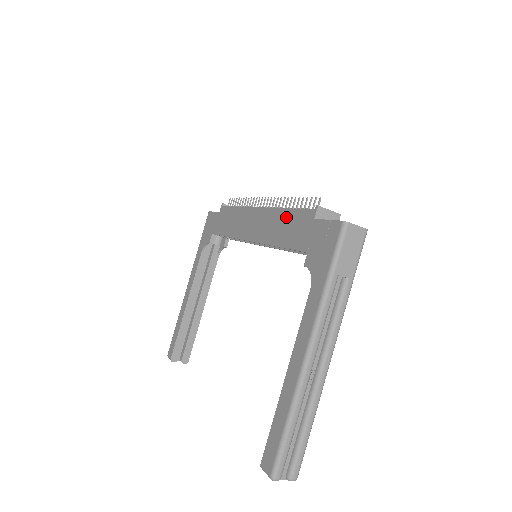
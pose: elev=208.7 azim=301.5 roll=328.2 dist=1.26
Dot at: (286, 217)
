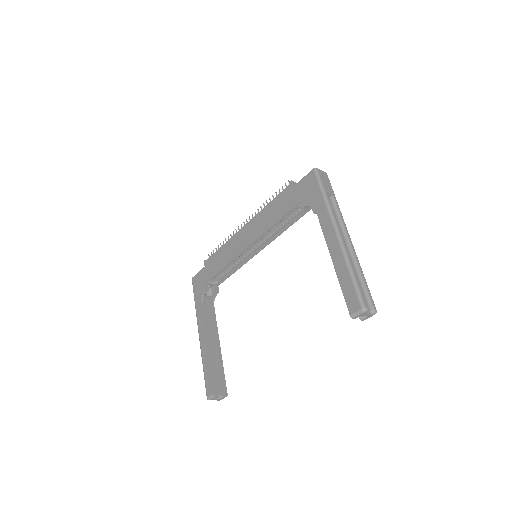
Dot at: (271, 207)
